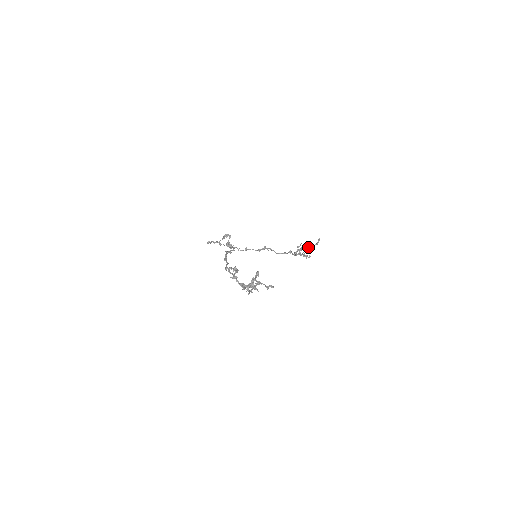
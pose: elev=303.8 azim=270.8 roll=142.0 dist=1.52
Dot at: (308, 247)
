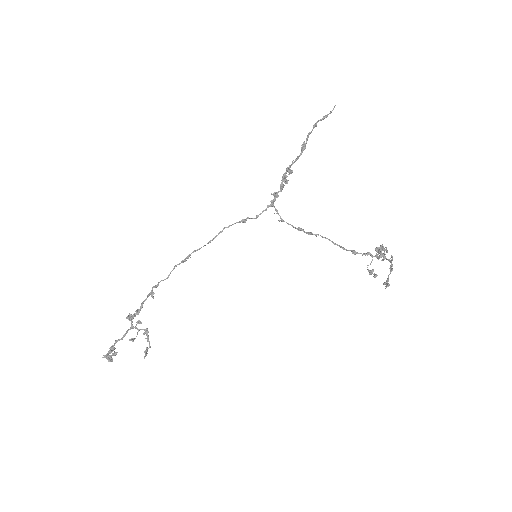
Dot at: (391, 264)
